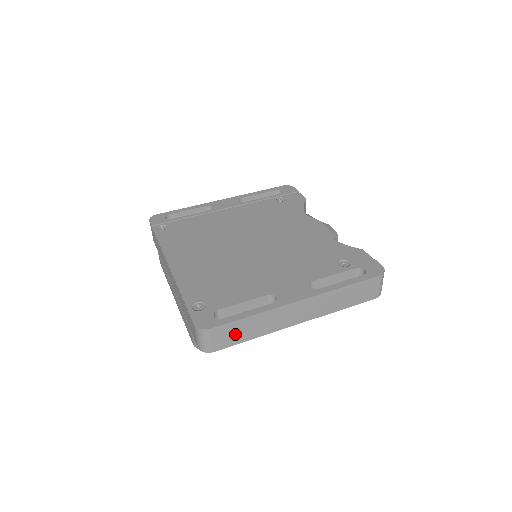
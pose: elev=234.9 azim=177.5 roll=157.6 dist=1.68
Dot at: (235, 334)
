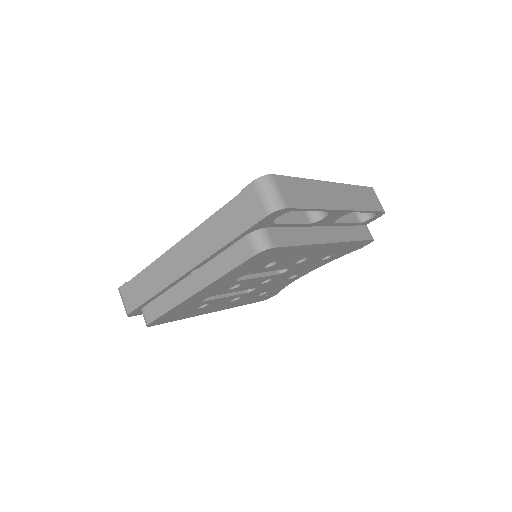
Dot at: (297, 194)
